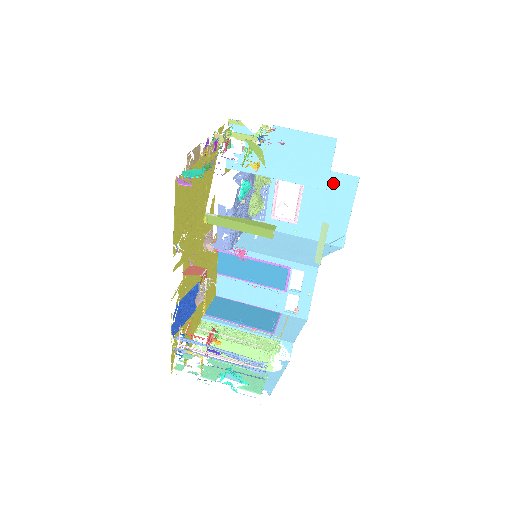
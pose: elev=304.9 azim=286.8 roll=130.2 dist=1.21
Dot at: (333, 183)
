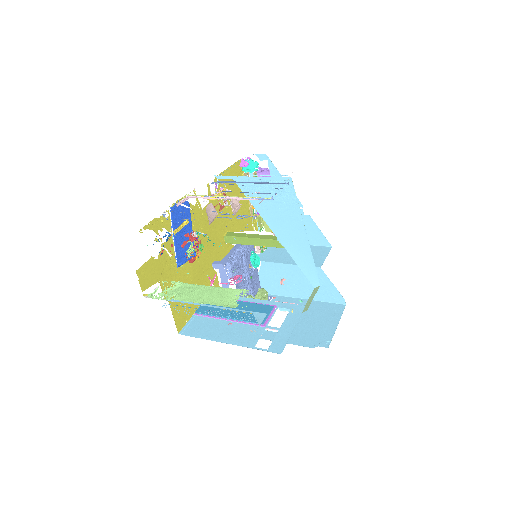
Dot at: (323, 308)
